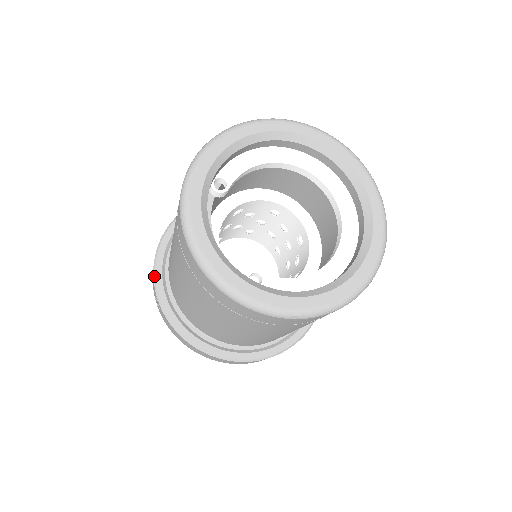
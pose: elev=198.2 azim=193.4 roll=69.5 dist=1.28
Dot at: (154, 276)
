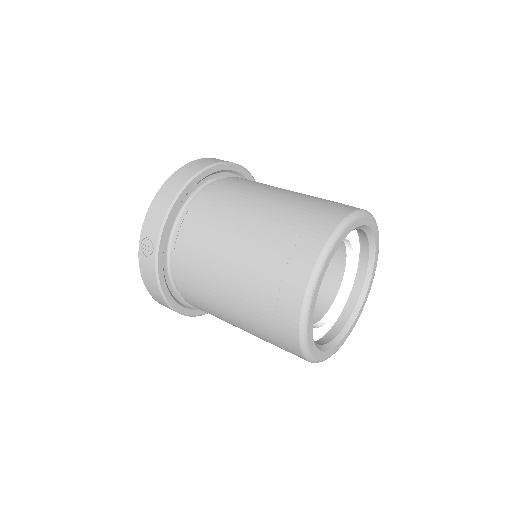
Dot at: (162, 229)
